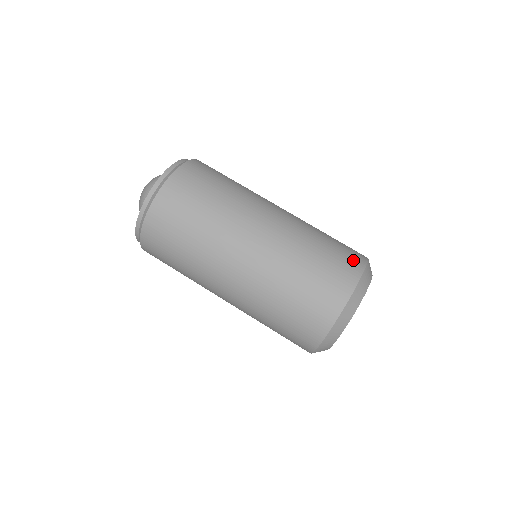
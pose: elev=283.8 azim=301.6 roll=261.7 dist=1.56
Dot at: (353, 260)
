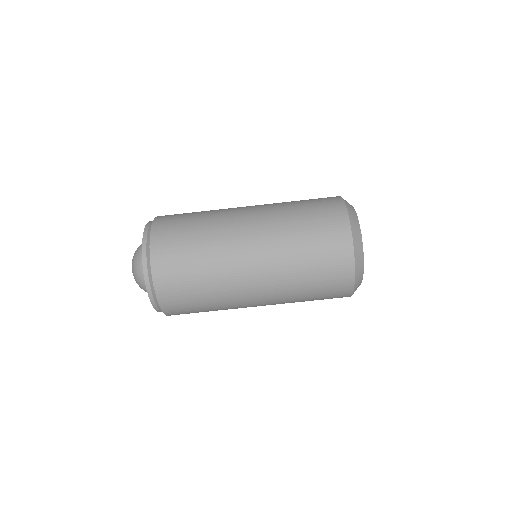
Dot at: (342, 278)
